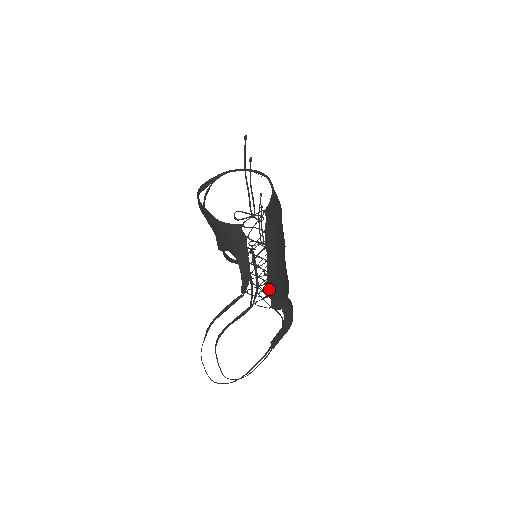
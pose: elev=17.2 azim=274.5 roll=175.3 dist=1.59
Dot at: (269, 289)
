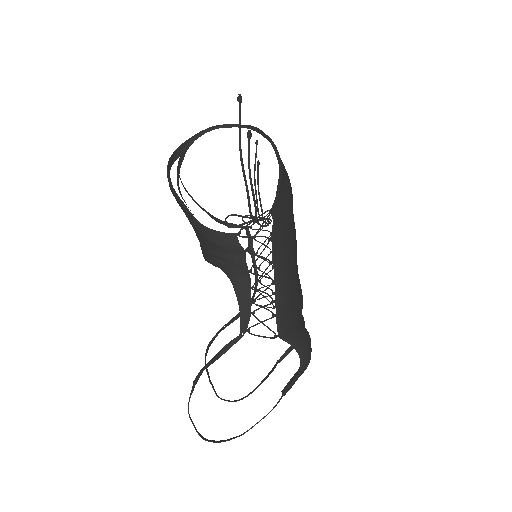
Dot at: (279, 324)
